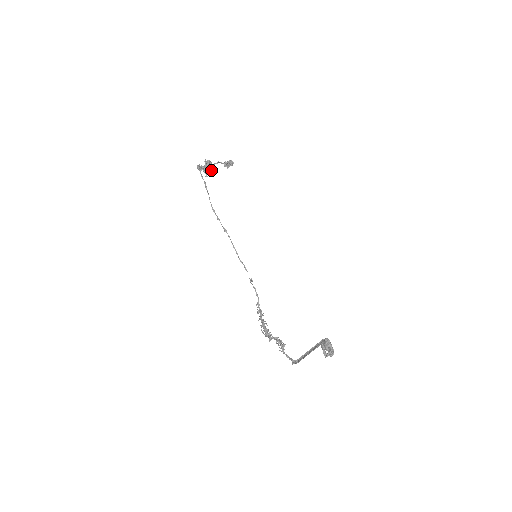
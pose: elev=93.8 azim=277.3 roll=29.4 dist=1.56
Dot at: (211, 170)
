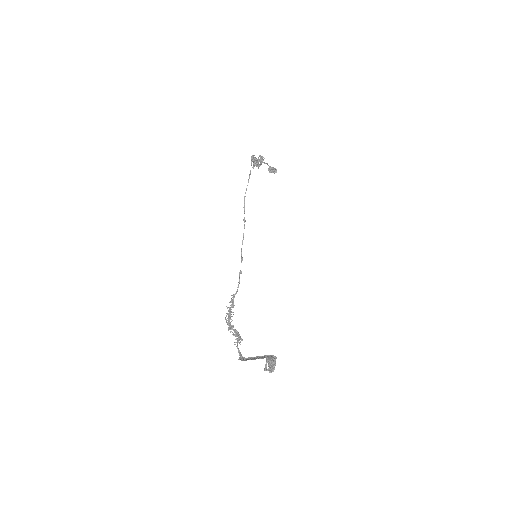
Dot at: occluded
